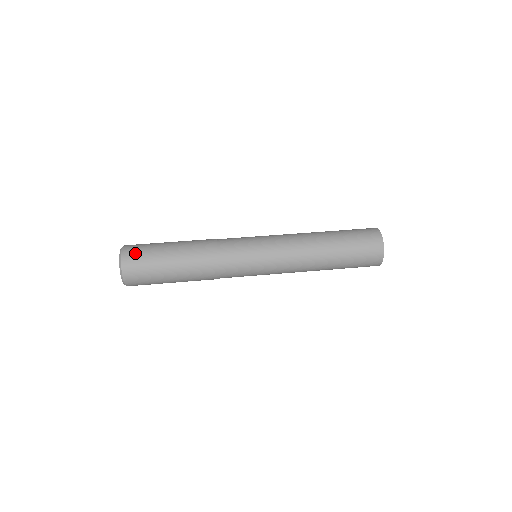
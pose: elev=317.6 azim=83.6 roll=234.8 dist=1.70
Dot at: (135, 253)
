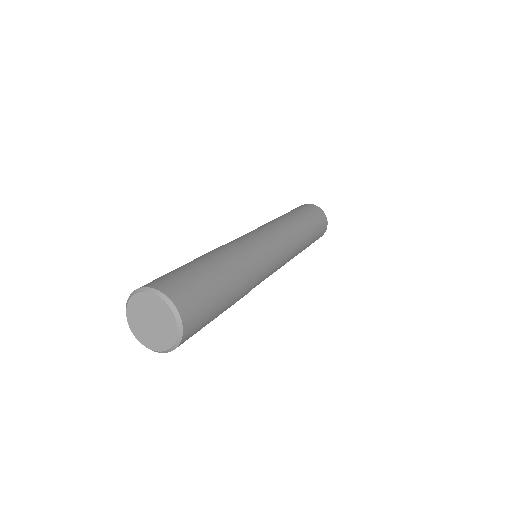
Dot at: (155, 280)
